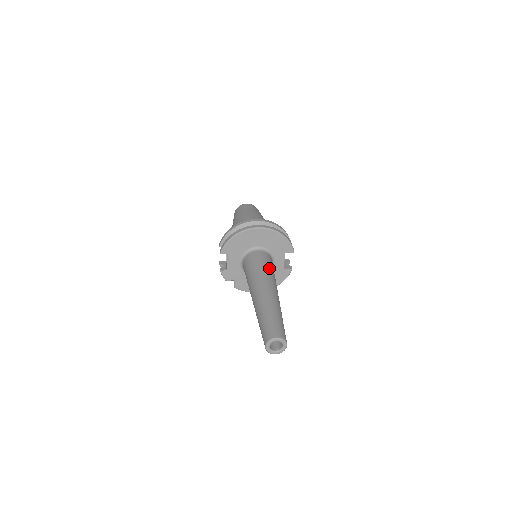
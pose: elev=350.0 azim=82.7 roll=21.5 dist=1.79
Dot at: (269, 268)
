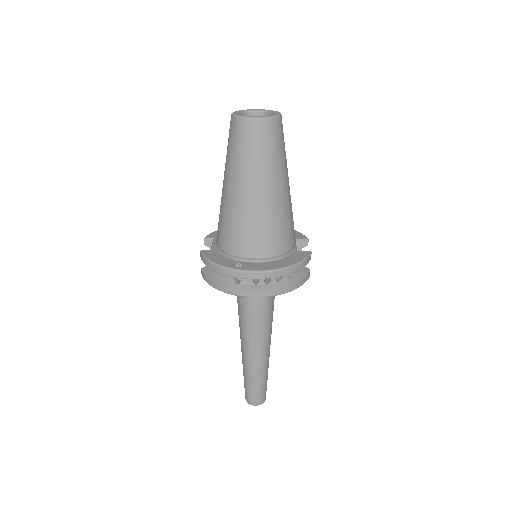
Dot at: (265, 313)
